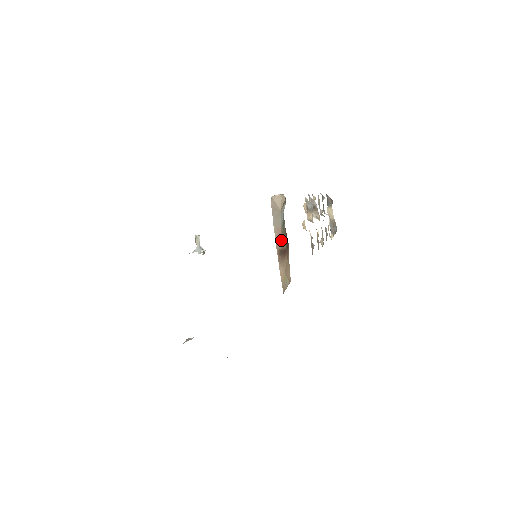
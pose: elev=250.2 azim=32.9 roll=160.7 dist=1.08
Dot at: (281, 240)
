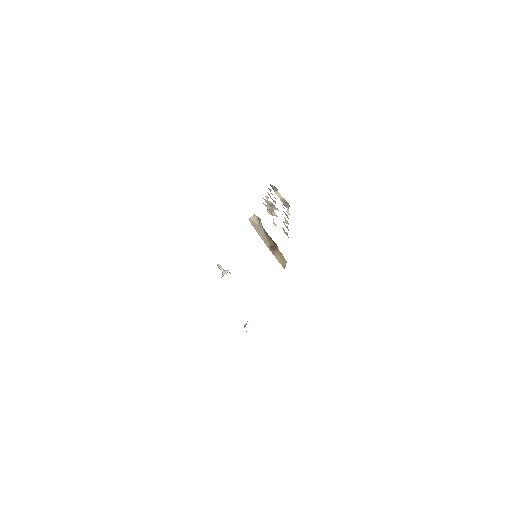
Dot at: (268, 241)
